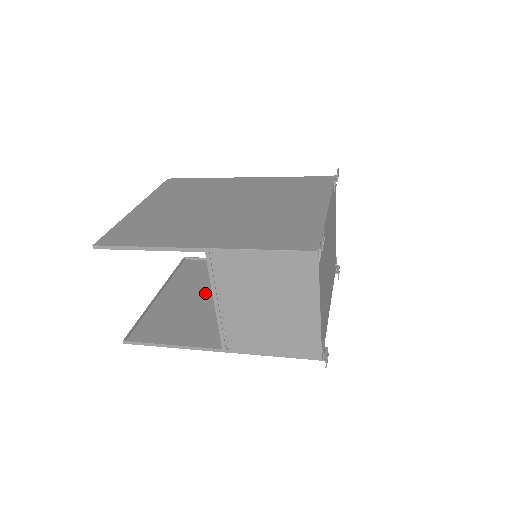
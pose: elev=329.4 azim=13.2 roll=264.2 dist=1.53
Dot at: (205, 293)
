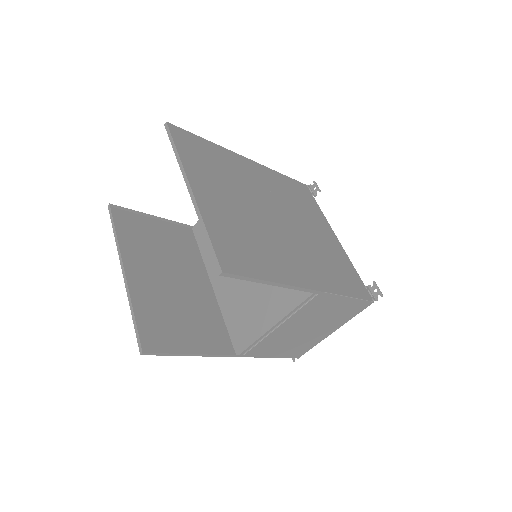
Dot at: (172, 273)
